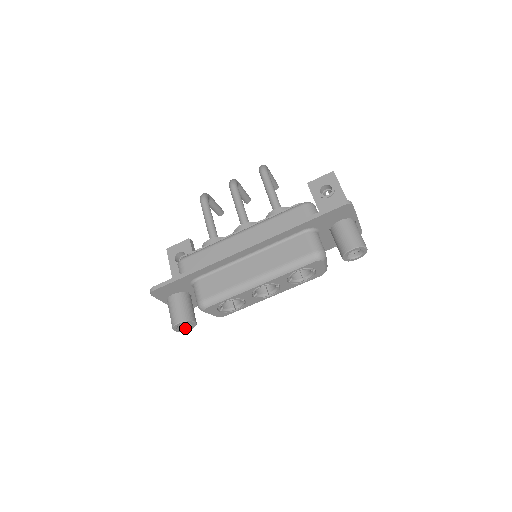
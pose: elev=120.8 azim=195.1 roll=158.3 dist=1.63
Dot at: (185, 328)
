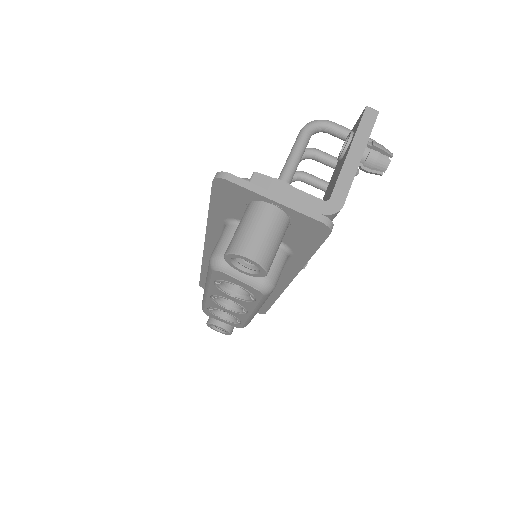
Dot at: (225, 331)
